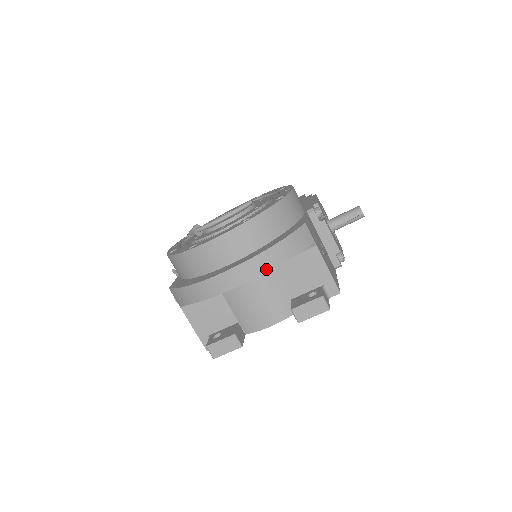
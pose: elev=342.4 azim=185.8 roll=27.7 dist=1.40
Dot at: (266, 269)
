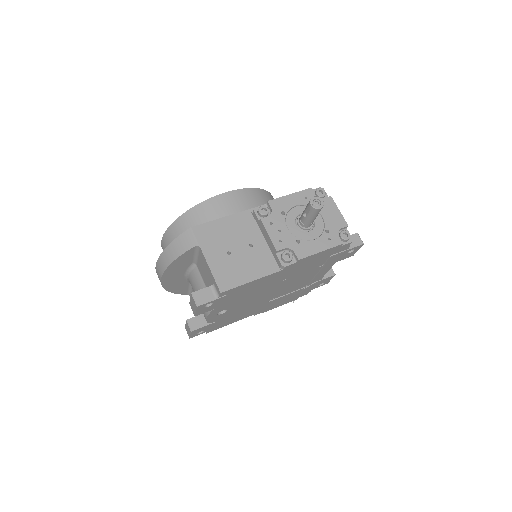
Dot at: (165, 268)
